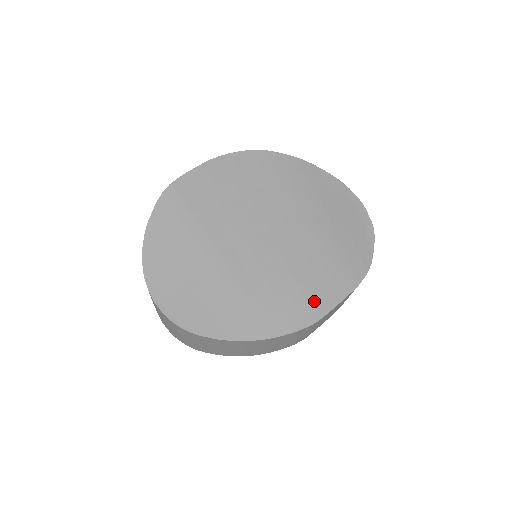
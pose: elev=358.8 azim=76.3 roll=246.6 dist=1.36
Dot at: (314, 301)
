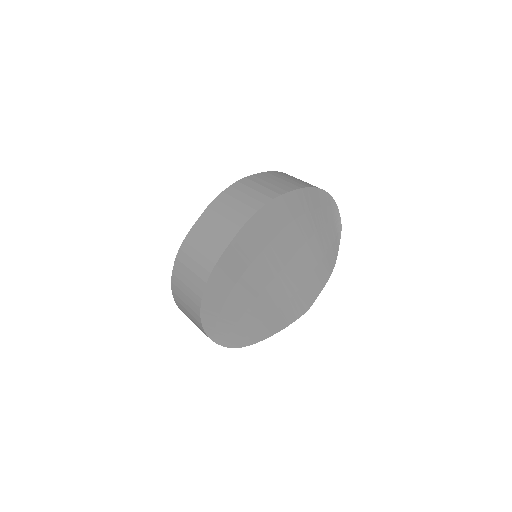
Dot at: (309, 298)
